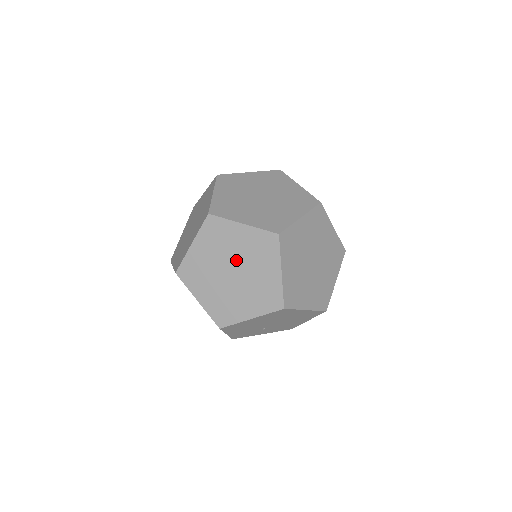
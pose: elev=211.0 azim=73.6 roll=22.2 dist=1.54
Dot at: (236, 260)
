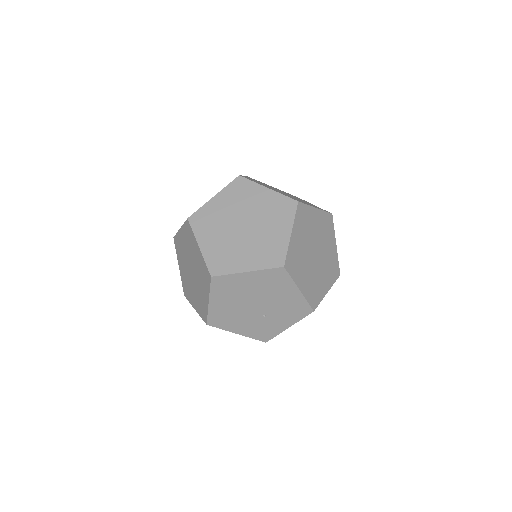
Dot at: (189, 259)
